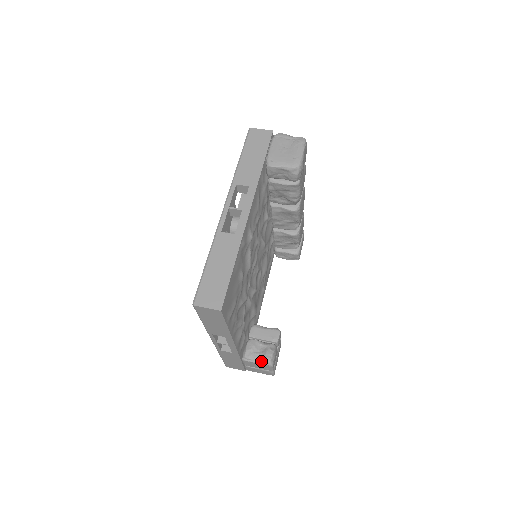
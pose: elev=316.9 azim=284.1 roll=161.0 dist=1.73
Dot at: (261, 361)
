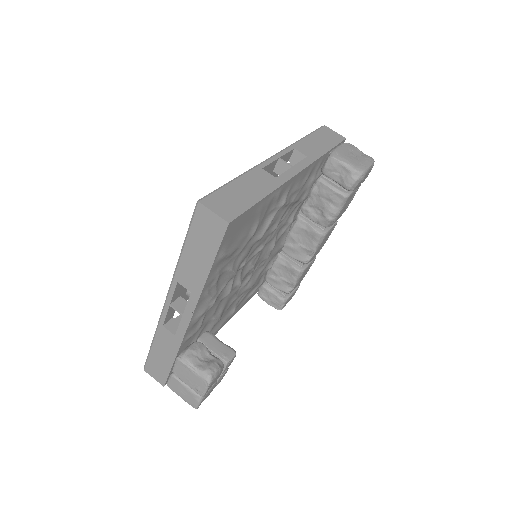
Dot at: (200, 370)
